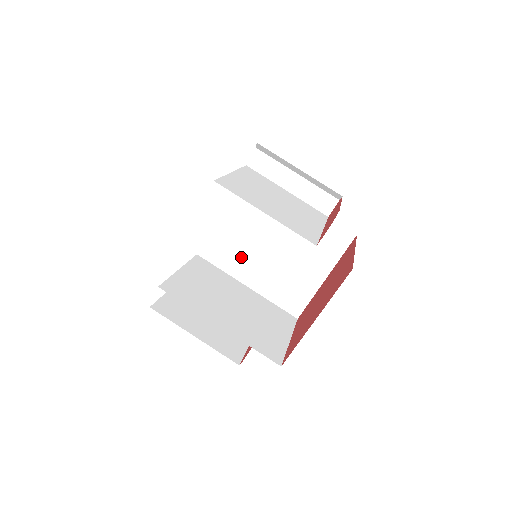
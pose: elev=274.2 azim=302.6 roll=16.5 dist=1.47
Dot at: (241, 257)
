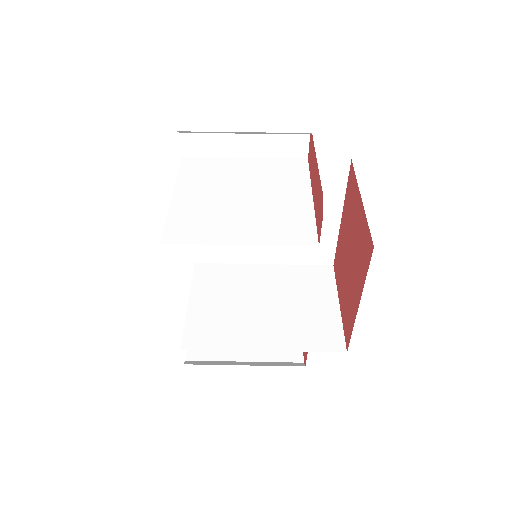
Dot at: occluded
